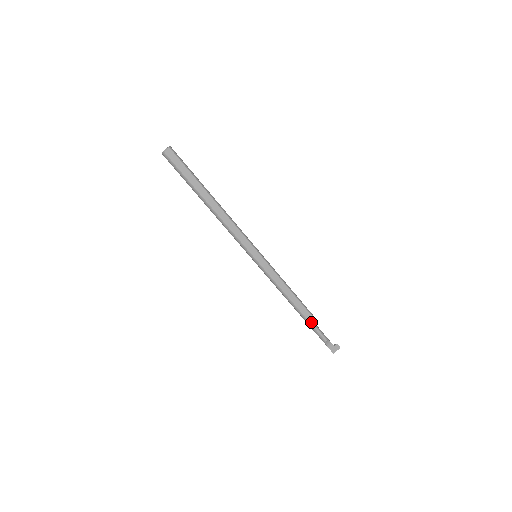
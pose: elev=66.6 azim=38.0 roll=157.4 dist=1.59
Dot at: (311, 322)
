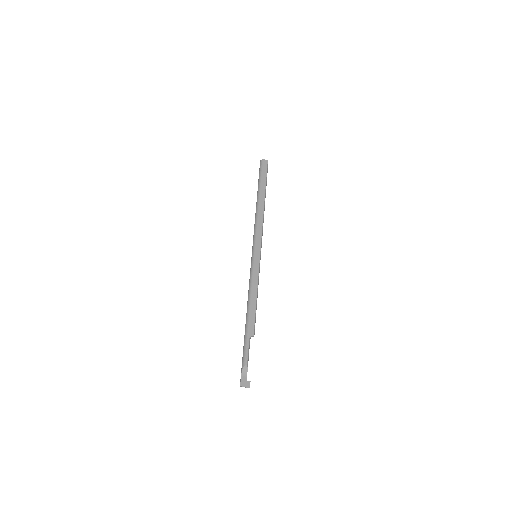
Dot at: (249, 336)
